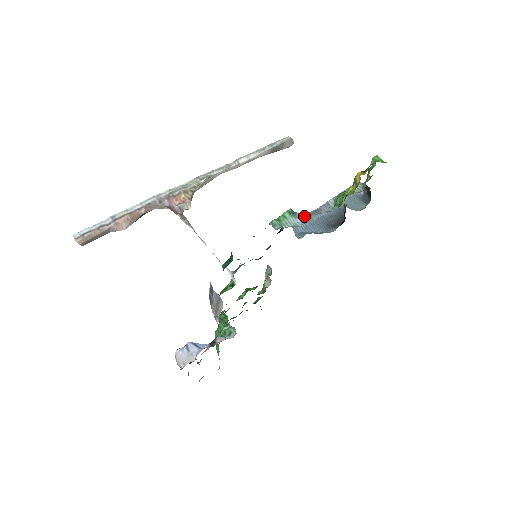
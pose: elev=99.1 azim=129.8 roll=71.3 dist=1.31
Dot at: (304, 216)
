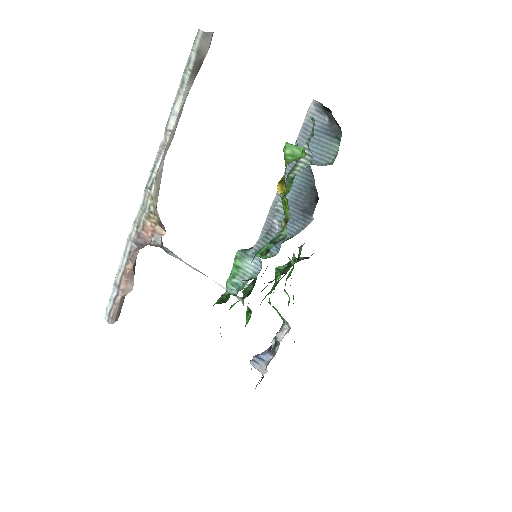
Dot at: occluded
